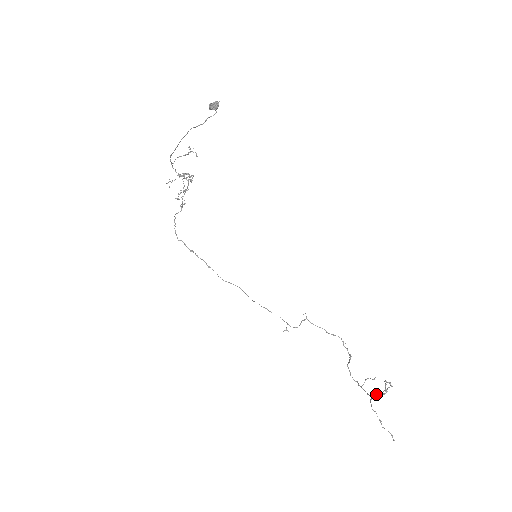
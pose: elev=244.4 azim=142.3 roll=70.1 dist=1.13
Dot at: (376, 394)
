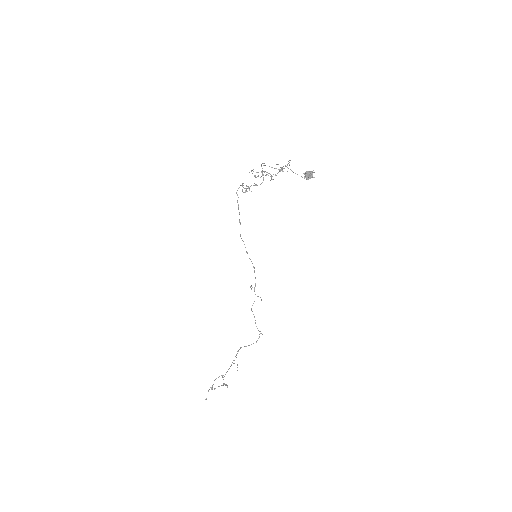
Dot at: occluded
